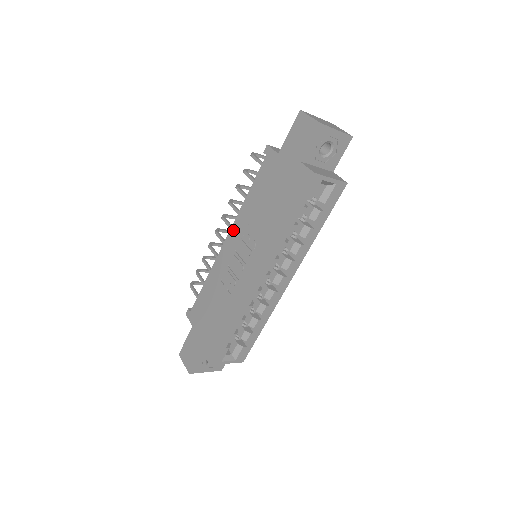
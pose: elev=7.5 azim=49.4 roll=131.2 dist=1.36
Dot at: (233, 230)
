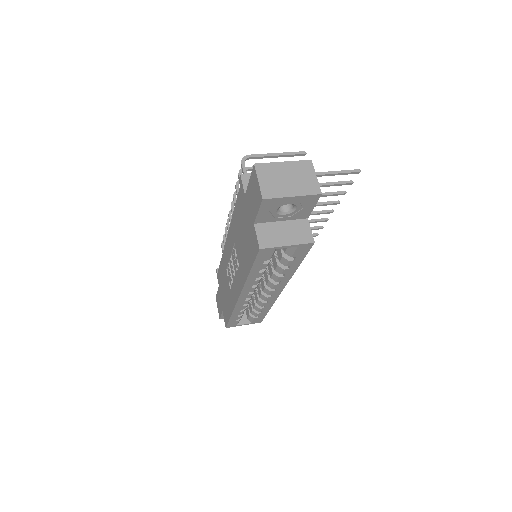
Dot at: (229, 235)
